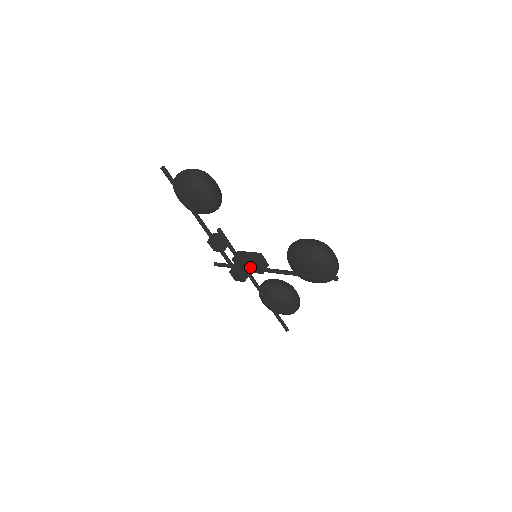
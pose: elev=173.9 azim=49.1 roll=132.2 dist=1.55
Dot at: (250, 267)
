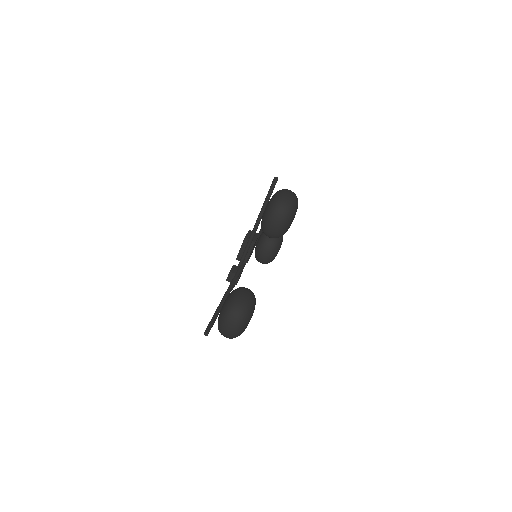
Dot at: occluded
